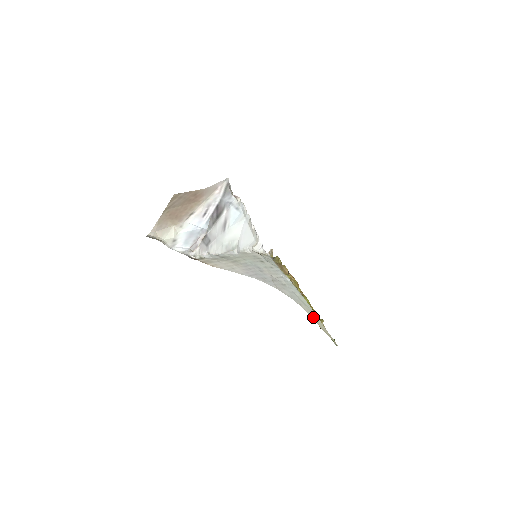
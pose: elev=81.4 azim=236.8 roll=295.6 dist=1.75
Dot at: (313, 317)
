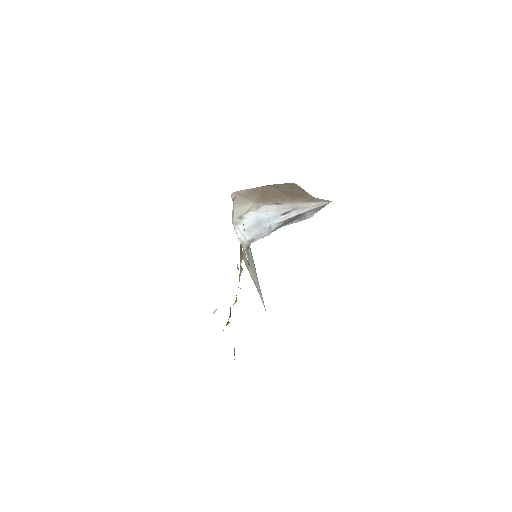
Dot at: occluded
